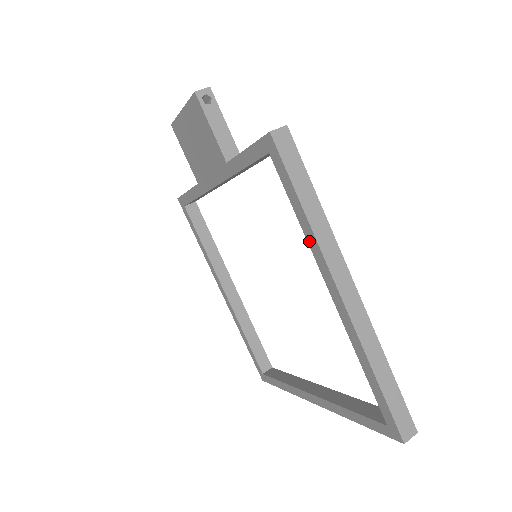
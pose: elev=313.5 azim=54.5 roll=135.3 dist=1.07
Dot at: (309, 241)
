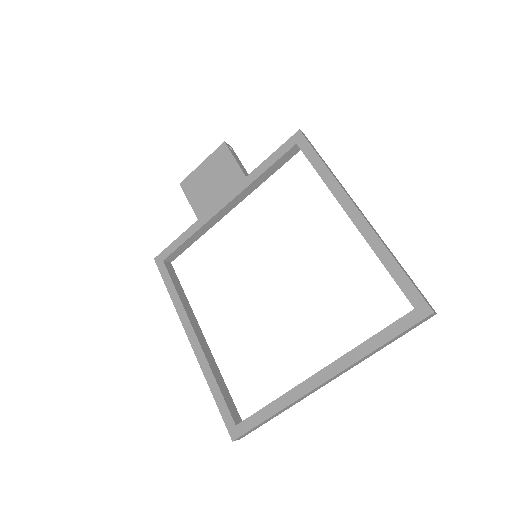
Dot at: (329, 185)
